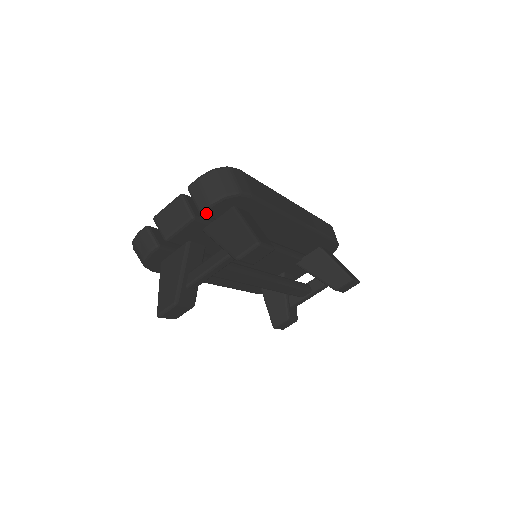
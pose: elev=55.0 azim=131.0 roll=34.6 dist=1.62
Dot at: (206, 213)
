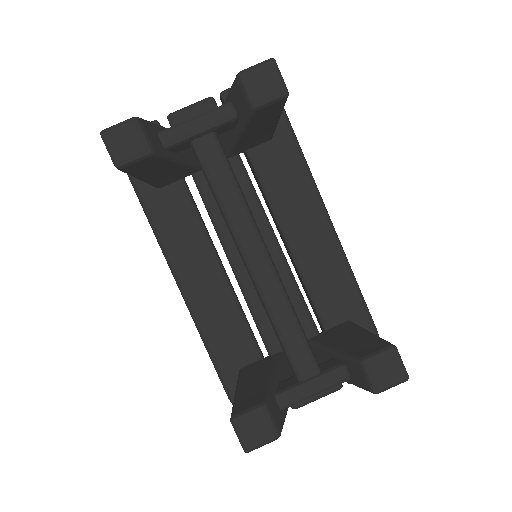
Dot at: occluded
